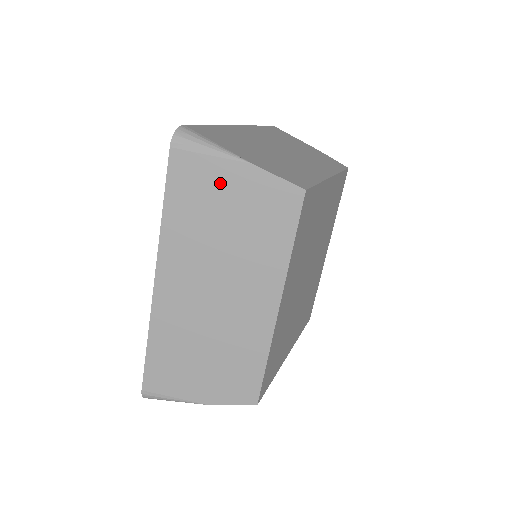
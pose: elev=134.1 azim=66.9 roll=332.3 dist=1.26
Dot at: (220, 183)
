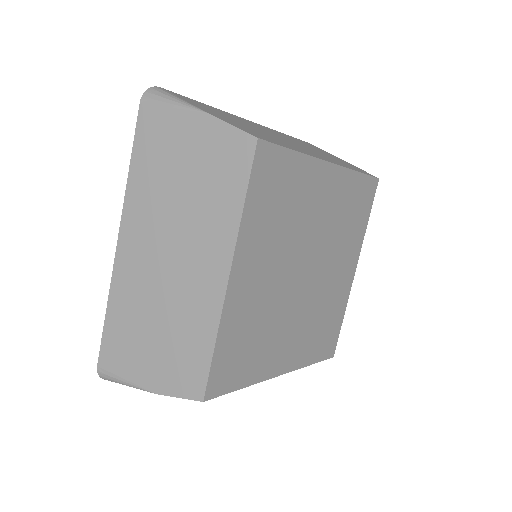
Dot at: (179, 135)
